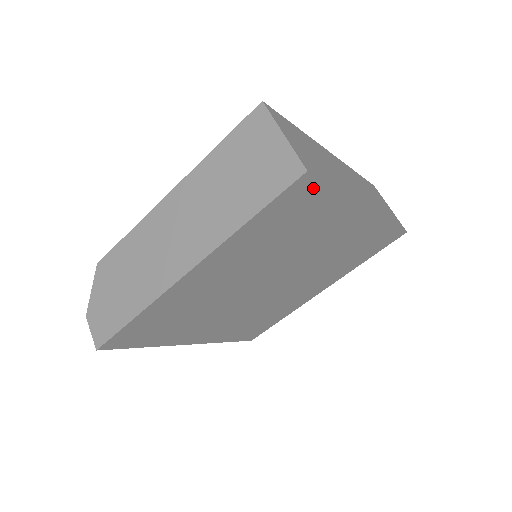
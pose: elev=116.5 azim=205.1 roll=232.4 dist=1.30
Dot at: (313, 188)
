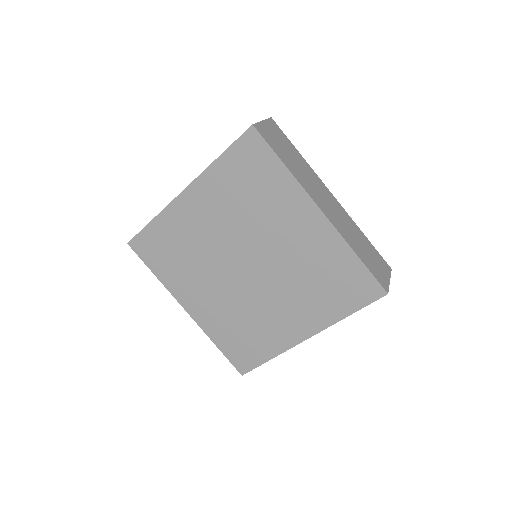
Dot at: (261, 147)
